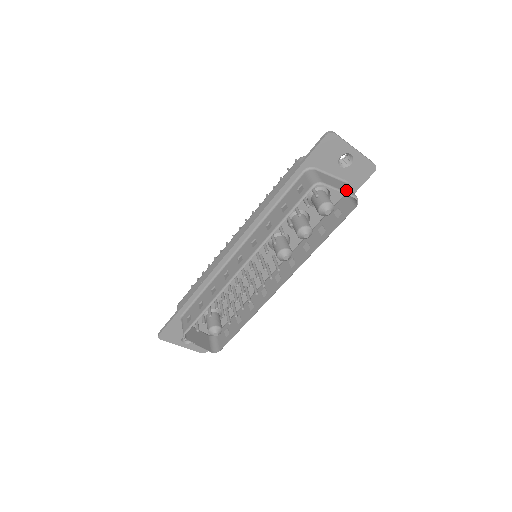
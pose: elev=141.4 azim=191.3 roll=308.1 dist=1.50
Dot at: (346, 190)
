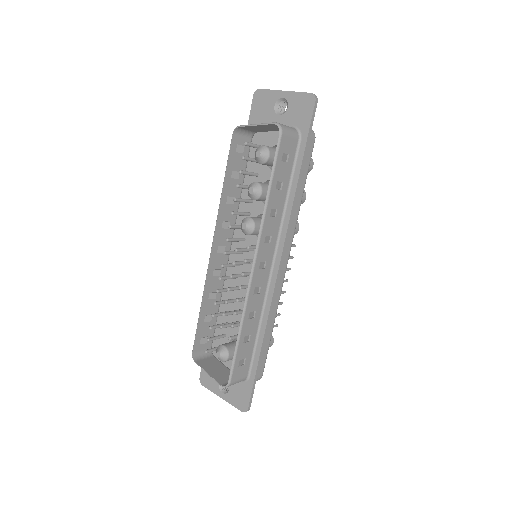
Dot at: occluded
